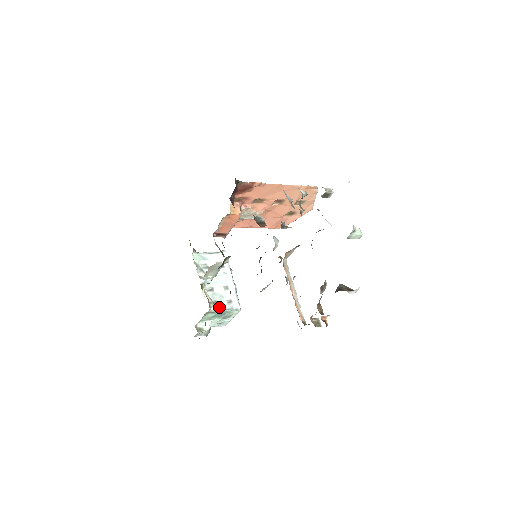
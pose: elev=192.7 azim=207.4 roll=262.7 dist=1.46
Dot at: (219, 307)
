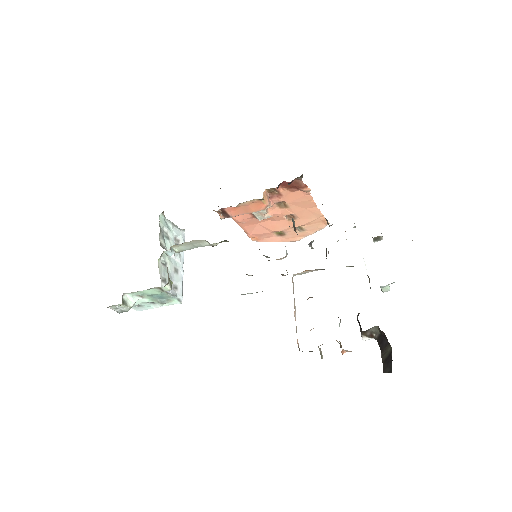
Dot at: occluded
